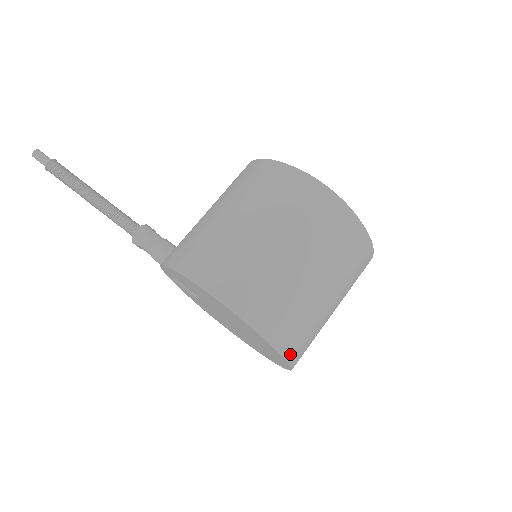
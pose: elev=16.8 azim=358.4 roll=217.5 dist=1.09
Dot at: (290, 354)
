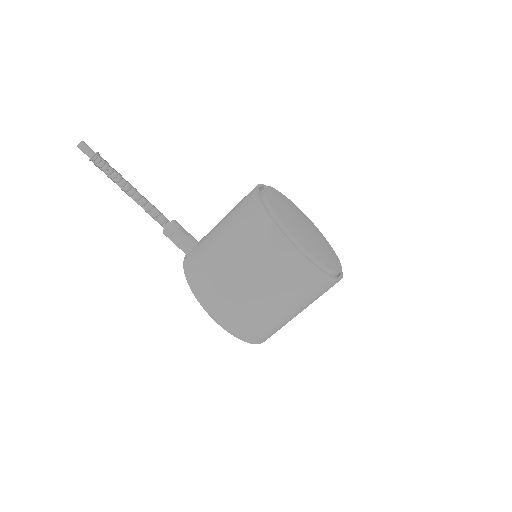
Dot at: (265, 340)
